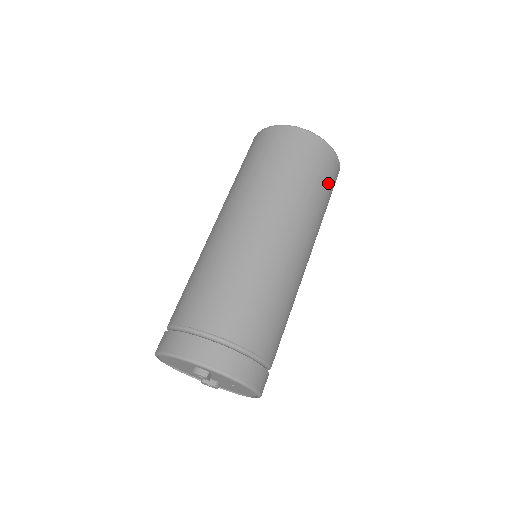
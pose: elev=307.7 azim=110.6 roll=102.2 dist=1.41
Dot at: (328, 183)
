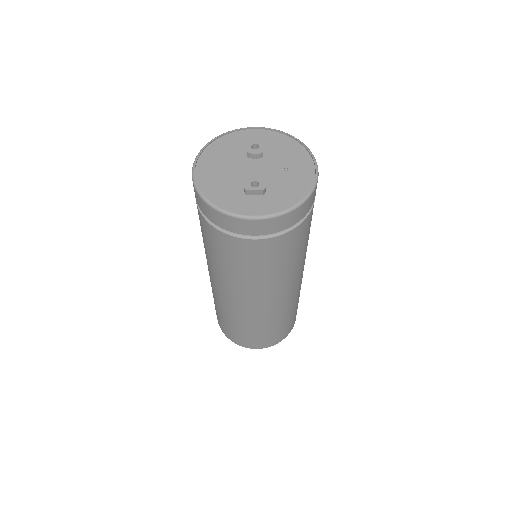
Dot at: occluded
